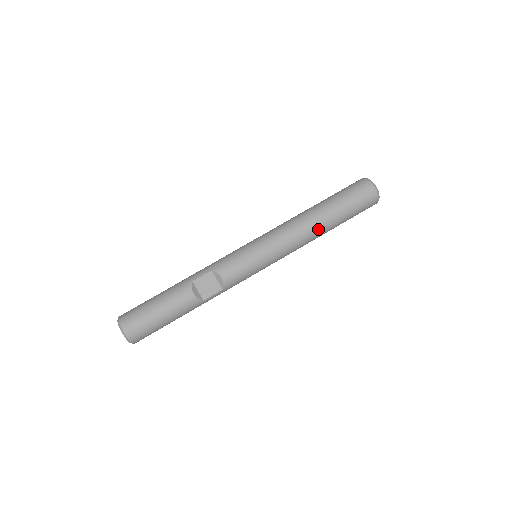
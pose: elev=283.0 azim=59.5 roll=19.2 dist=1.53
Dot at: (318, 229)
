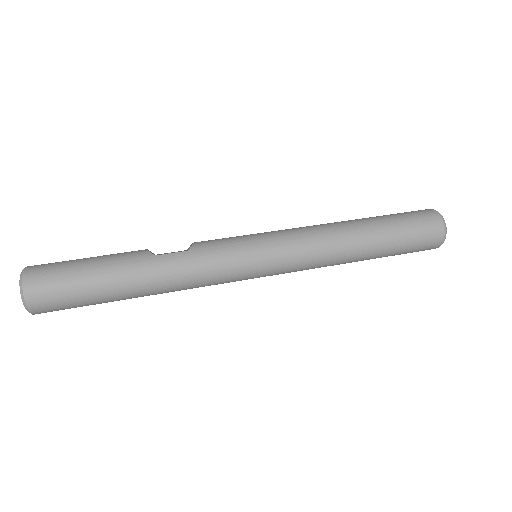
Dot at: (345, 223)
